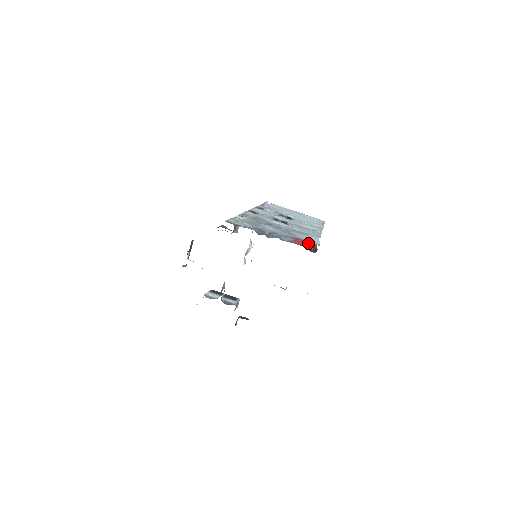
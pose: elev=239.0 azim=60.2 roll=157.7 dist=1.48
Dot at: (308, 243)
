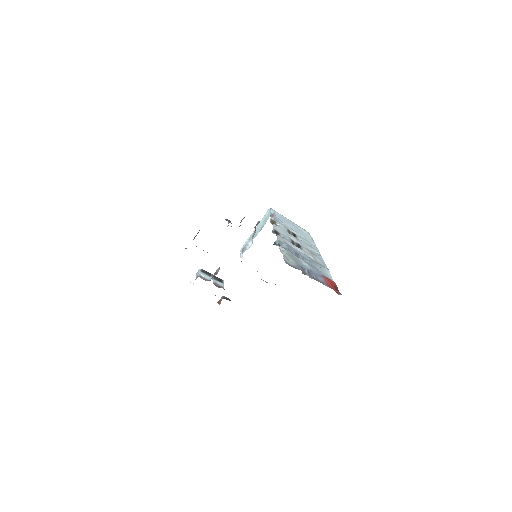
Dot at: (332, 283)
